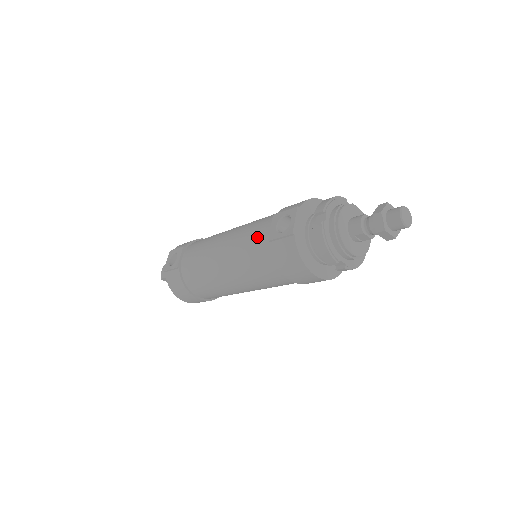
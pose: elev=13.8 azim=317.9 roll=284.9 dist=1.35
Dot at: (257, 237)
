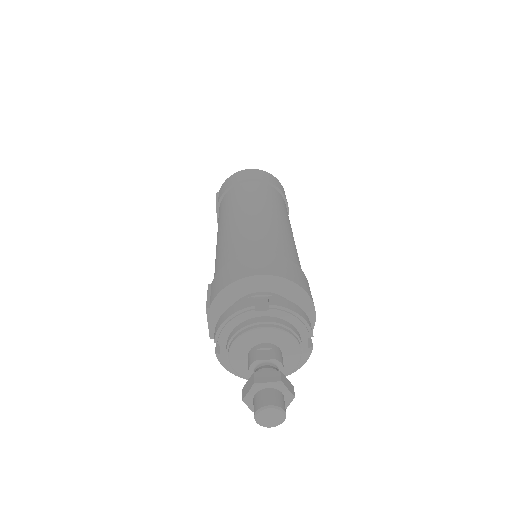
Dot at: occluded
